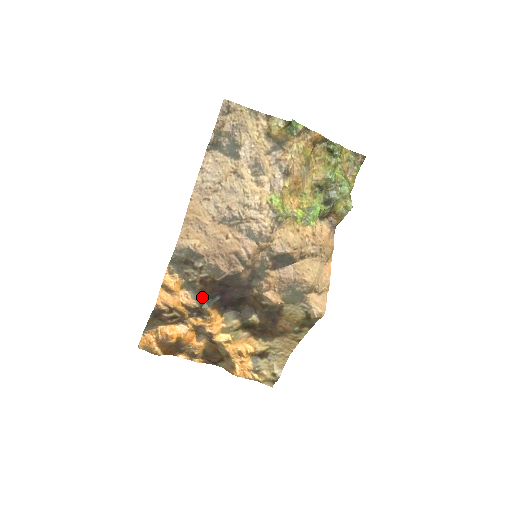
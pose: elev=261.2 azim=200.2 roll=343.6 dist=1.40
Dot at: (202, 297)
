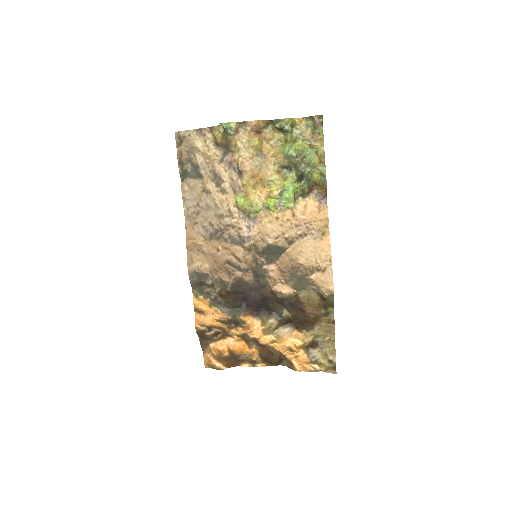
Dot at: (231, 309)
